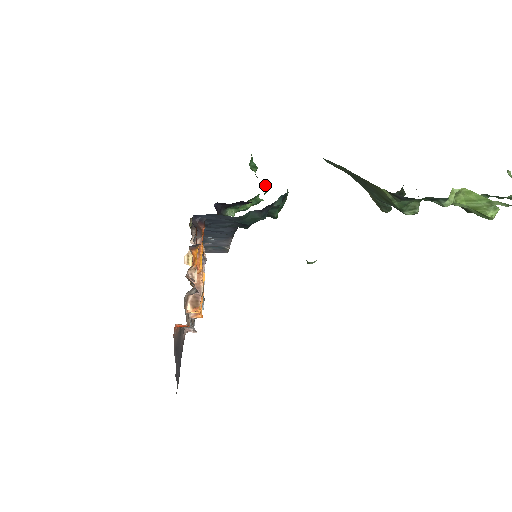
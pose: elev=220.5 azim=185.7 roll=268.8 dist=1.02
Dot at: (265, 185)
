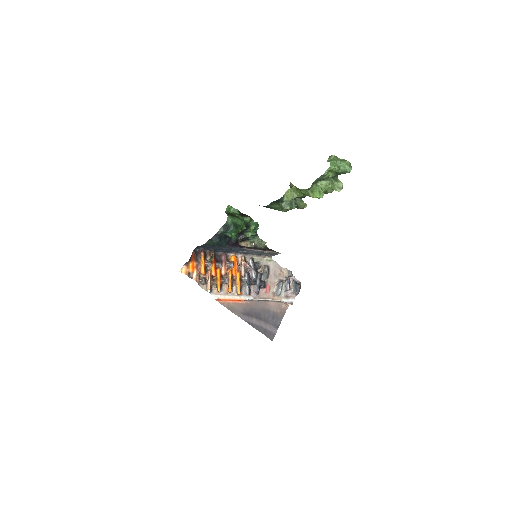
Dot at: (241, 218)
